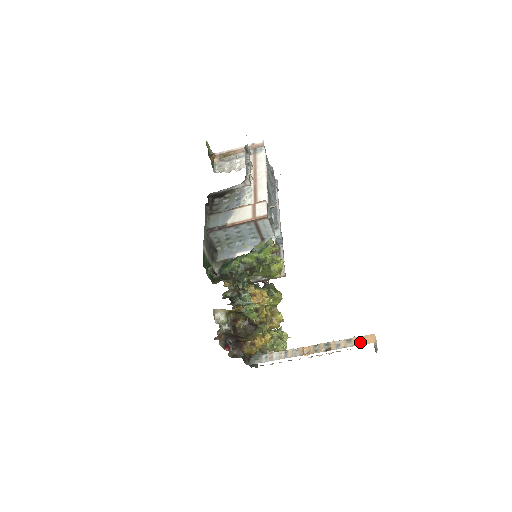
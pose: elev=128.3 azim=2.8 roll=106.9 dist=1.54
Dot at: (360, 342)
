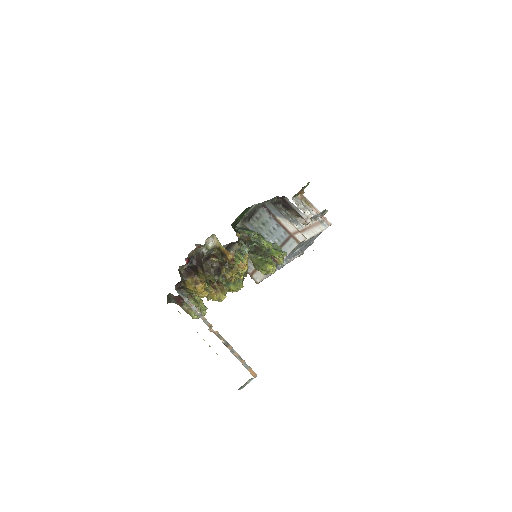
Dot at: (246, 366)
